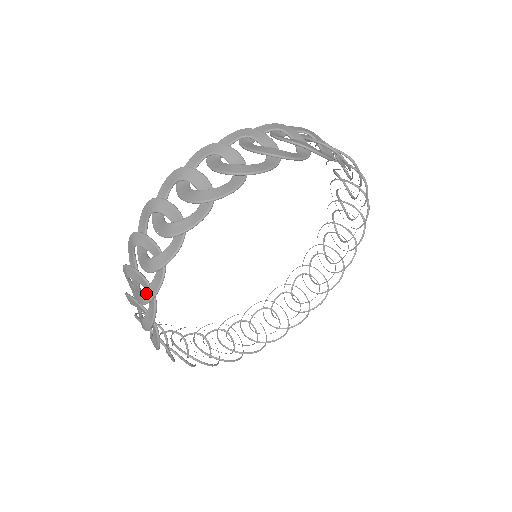
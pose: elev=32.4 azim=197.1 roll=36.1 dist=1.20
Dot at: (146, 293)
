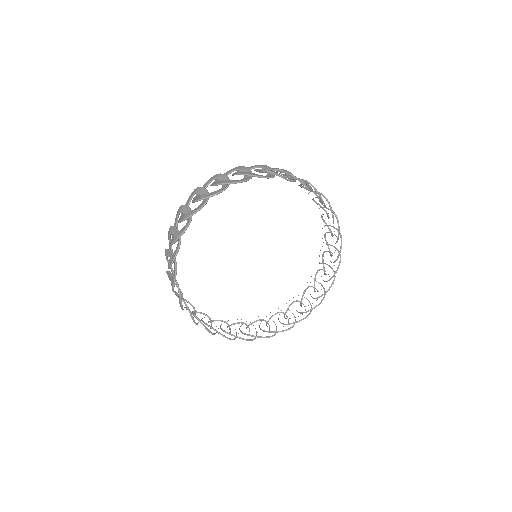
Dot at: (227, 181)
